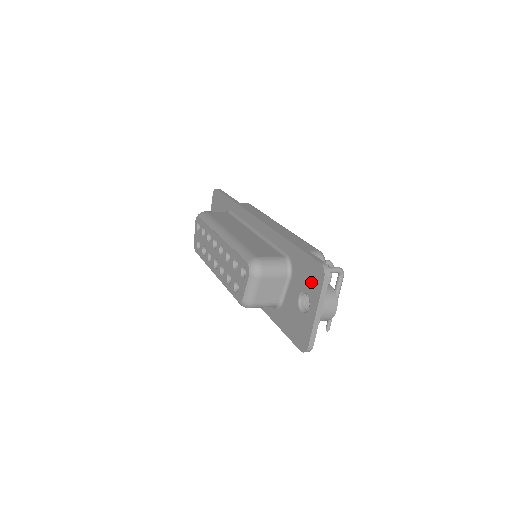
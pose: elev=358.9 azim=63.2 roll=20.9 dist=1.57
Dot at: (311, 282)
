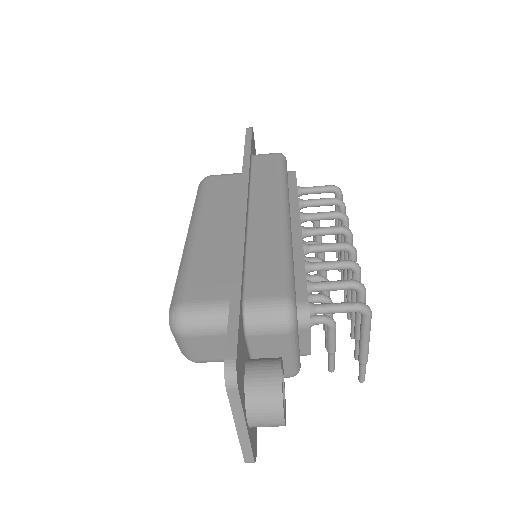
Dot at: occluded
